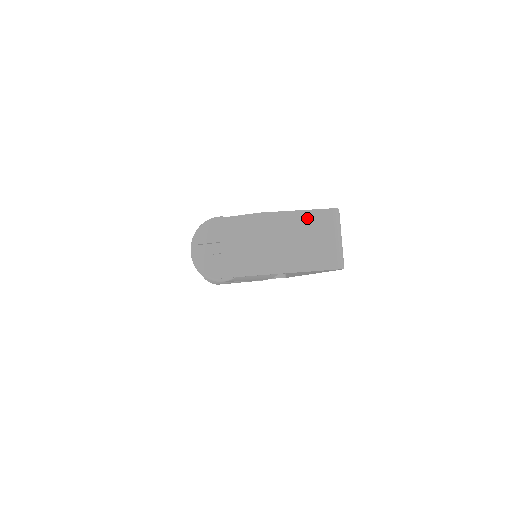
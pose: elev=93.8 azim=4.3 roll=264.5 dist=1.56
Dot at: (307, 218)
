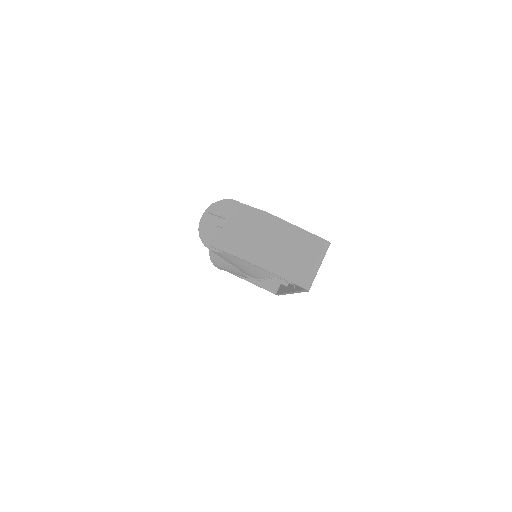
Dot at: (301, 236)
